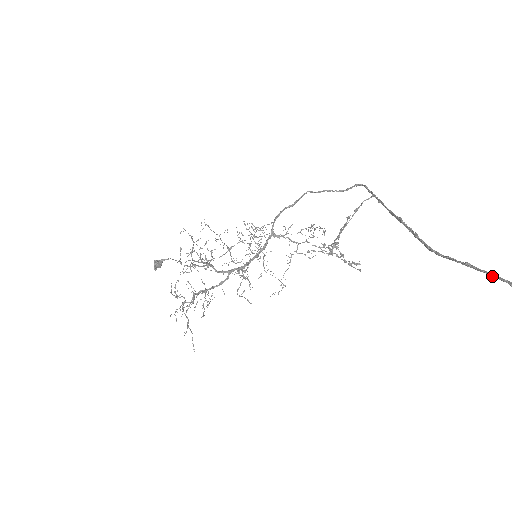
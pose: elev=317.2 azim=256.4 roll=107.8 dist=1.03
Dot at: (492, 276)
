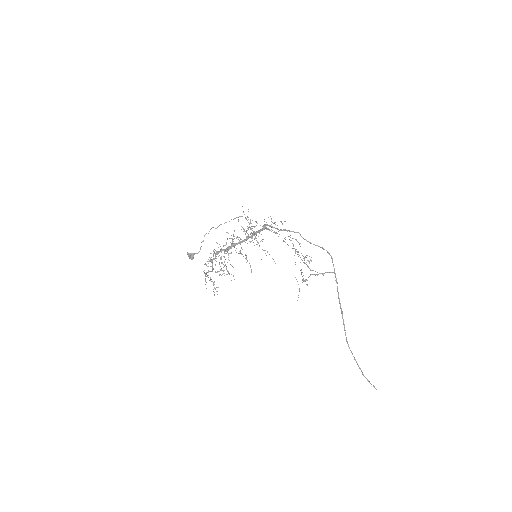
Dot at: (360, 369)
